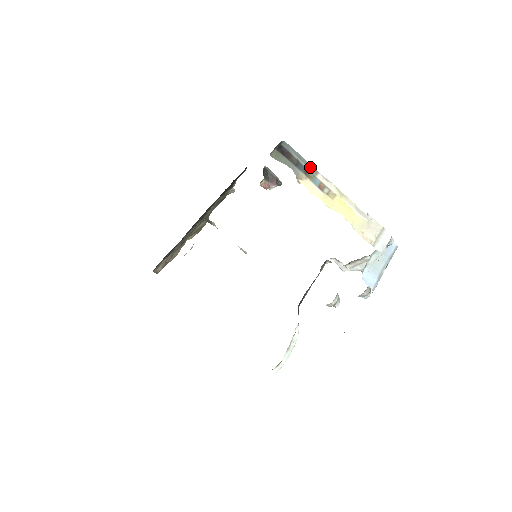
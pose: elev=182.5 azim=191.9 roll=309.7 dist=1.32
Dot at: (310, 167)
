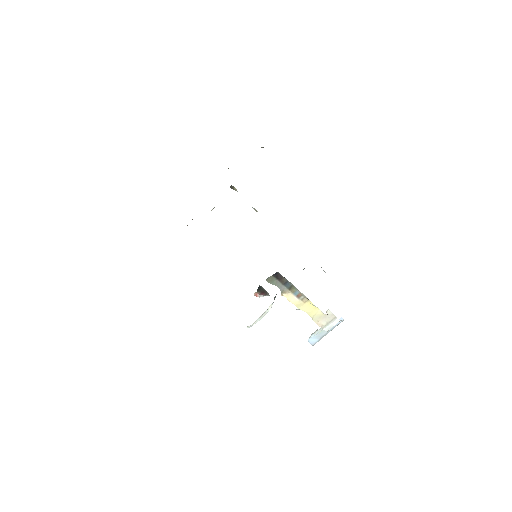
Dot at: (294, 287)
